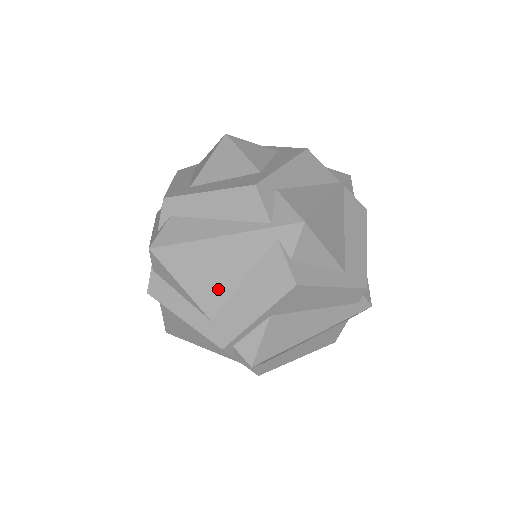
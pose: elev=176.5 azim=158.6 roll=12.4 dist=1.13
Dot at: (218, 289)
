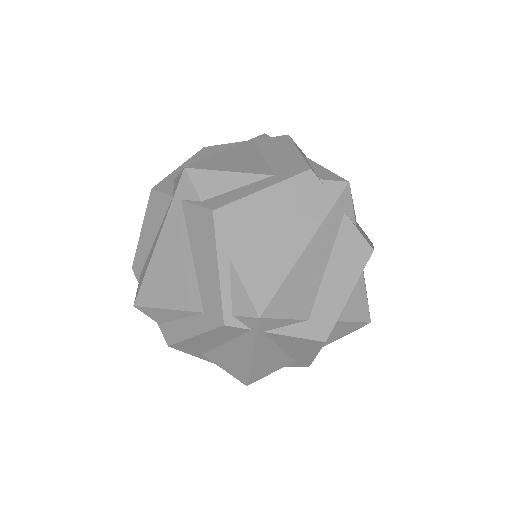
Dot at: (186, 282)
